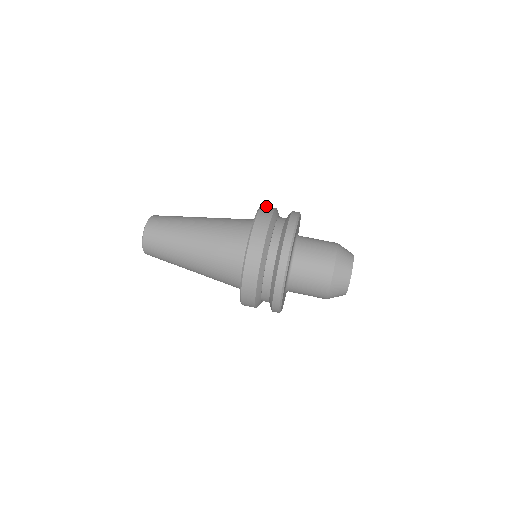
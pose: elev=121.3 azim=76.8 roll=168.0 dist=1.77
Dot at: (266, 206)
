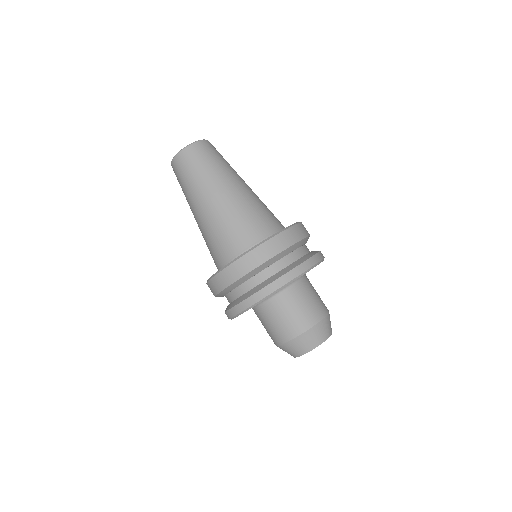
Dot at: (261, 250)
